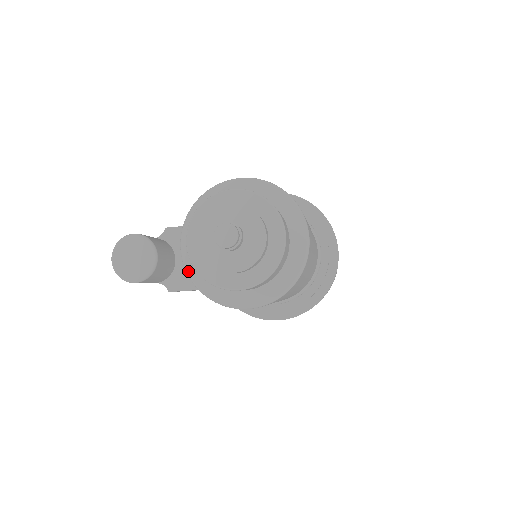
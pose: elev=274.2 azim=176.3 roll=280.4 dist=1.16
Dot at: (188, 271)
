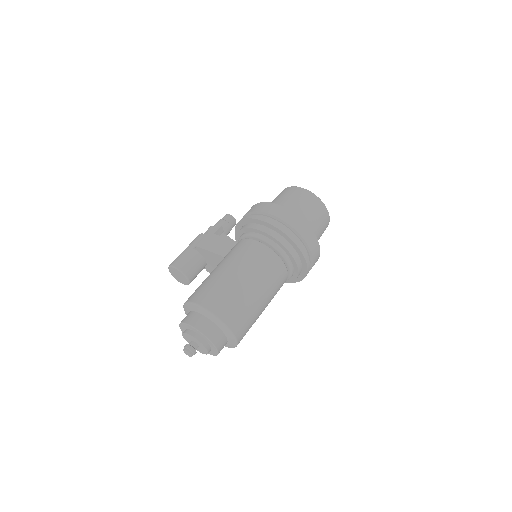
Dot at: occluded
